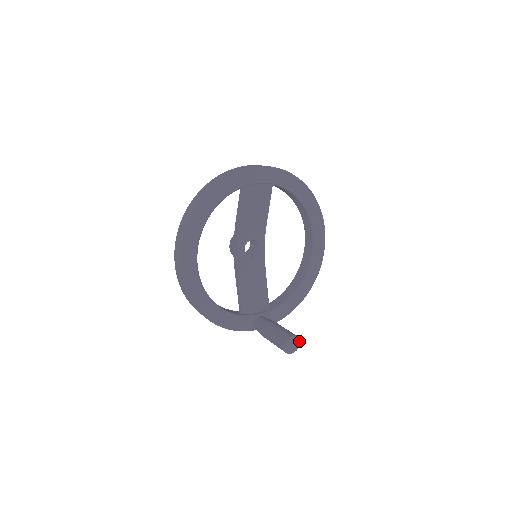
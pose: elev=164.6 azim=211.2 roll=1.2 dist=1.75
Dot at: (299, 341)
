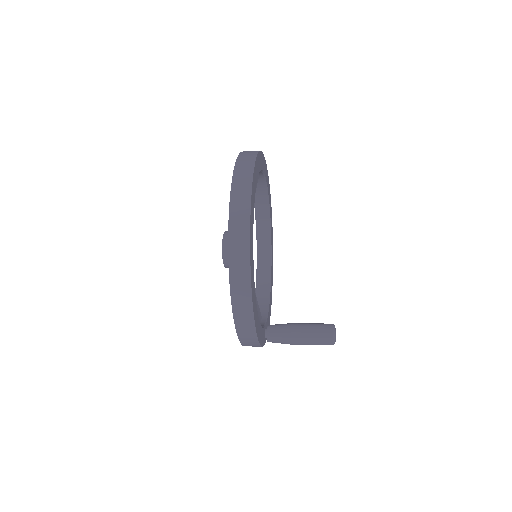
Dot at: occluded
